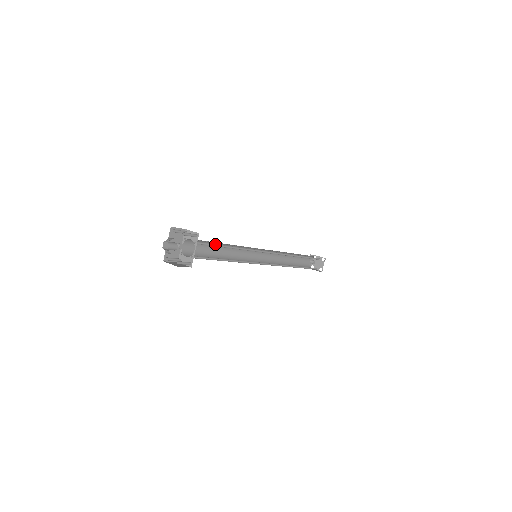
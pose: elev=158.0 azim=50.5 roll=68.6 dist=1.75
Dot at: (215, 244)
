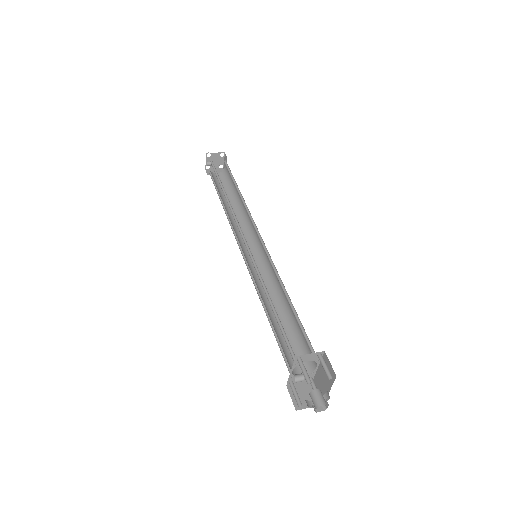
Dot at: (299, 324)
